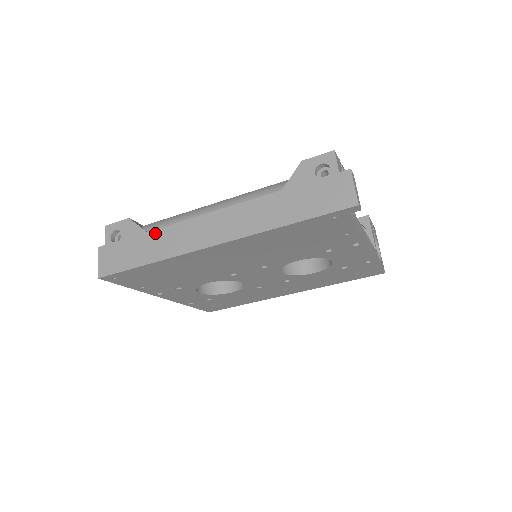
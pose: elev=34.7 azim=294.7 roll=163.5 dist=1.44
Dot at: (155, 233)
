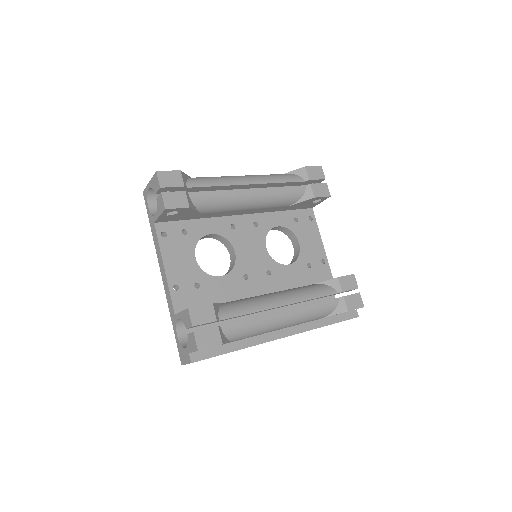
Dot at: occluded
